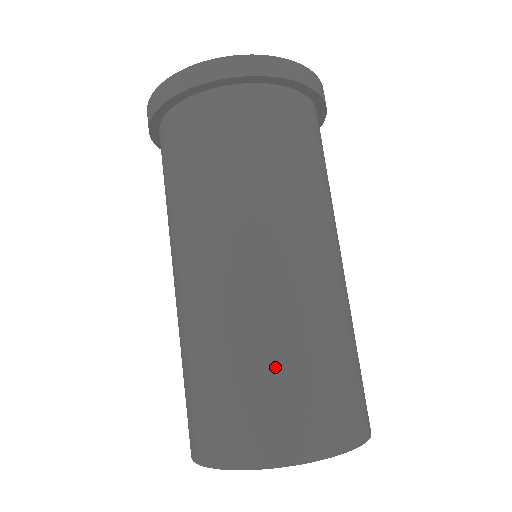
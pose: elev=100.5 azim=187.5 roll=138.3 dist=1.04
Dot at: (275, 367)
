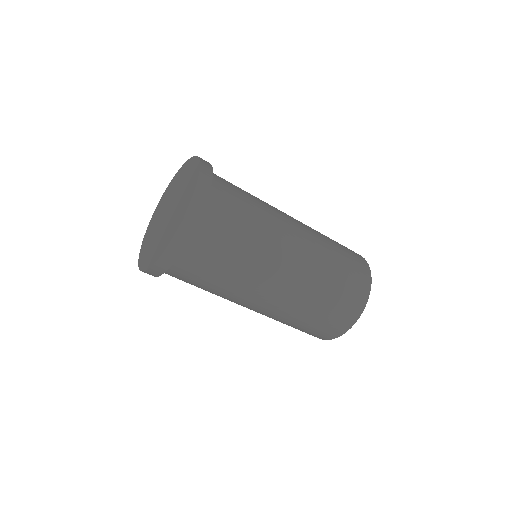
Dot at: (317, 313)
